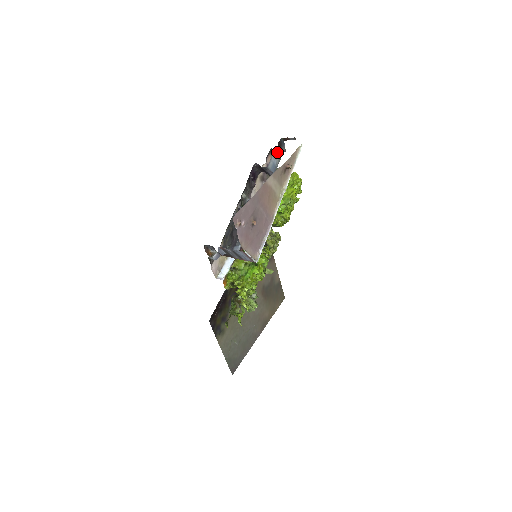
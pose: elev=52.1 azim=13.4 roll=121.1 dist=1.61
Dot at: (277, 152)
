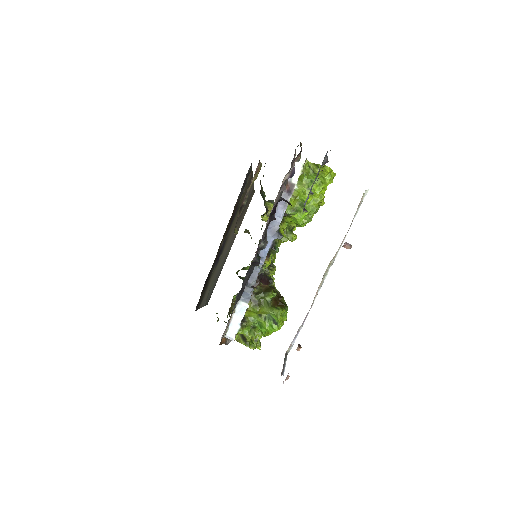
Dot at: occluded
